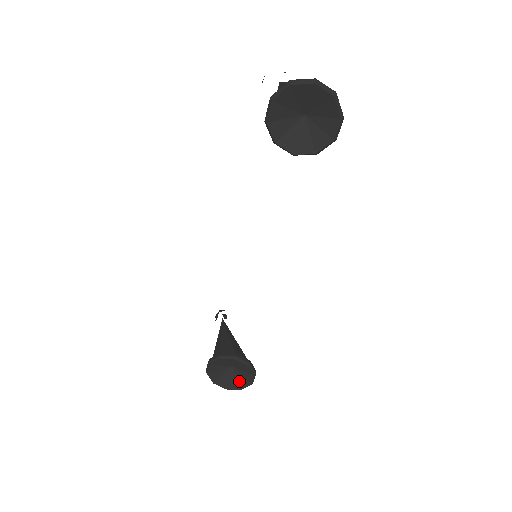
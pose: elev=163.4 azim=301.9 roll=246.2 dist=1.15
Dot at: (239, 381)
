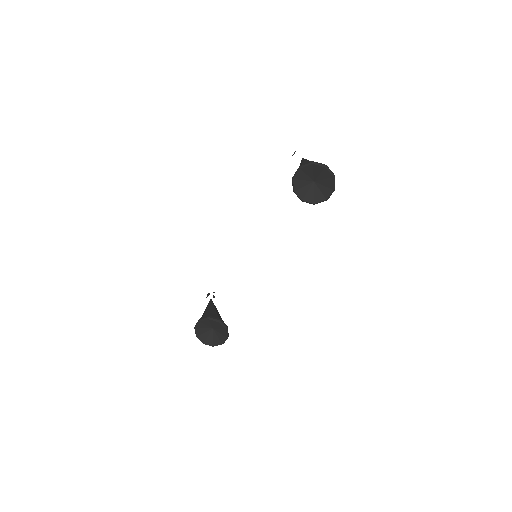
Dot at: (214, 340)
